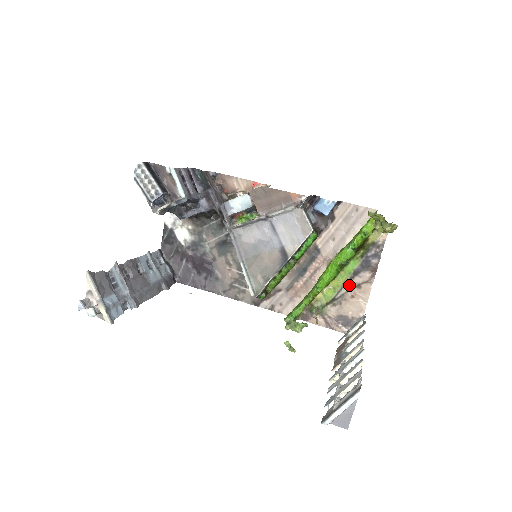
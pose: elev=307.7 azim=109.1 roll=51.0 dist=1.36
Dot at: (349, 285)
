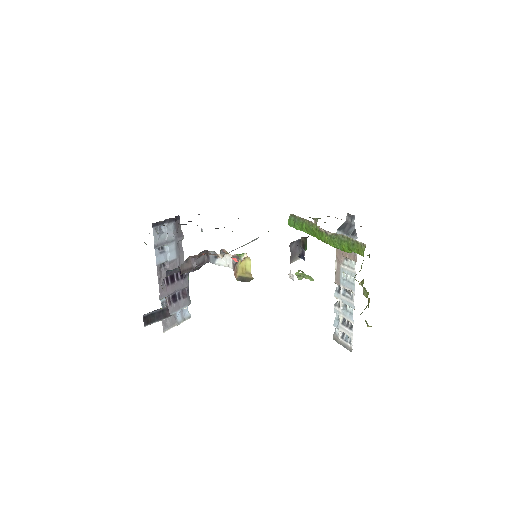
Dot at: occluded
